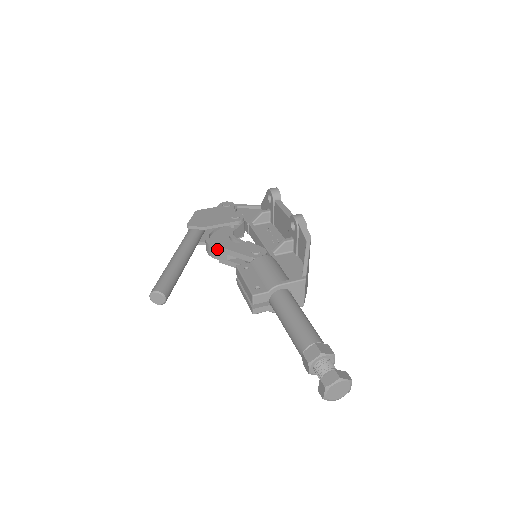
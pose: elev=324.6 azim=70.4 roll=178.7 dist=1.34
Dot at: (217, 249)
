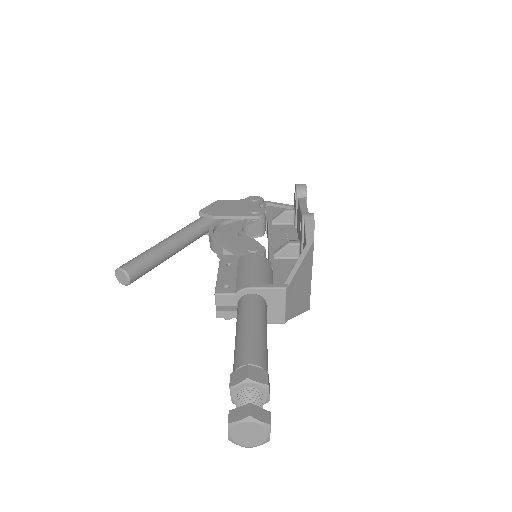
Dot at: (215, 240)
